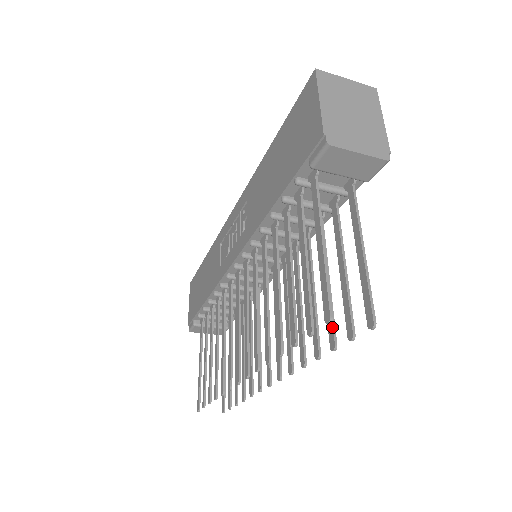
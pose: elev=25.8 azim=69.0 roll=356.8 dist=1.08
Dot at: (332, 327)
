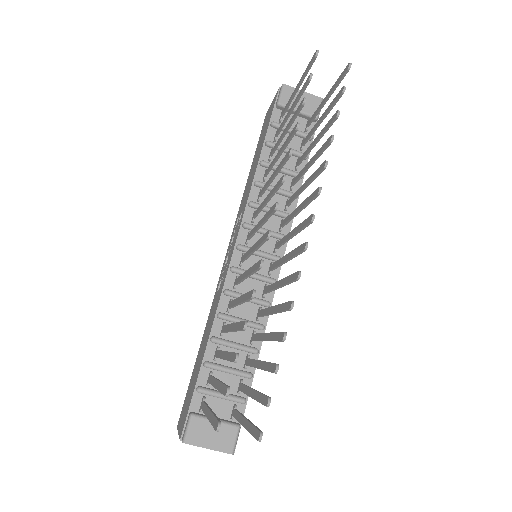
Dot at: (331, 118)
